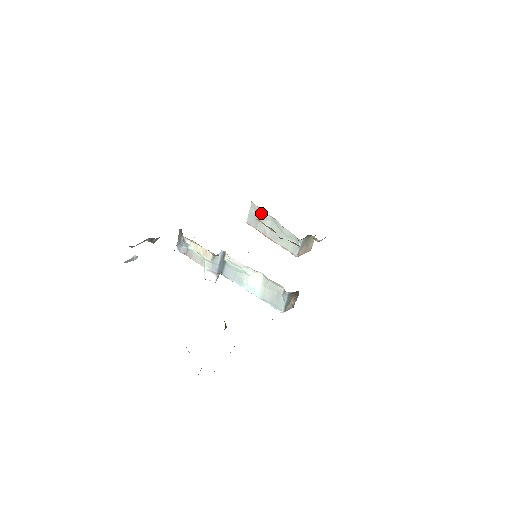
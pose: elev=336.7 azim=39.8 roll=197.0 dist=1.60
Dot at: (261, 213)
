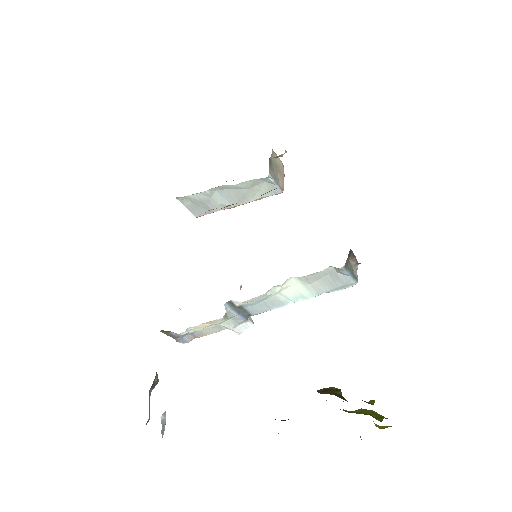
Dot at: (198, 197)
